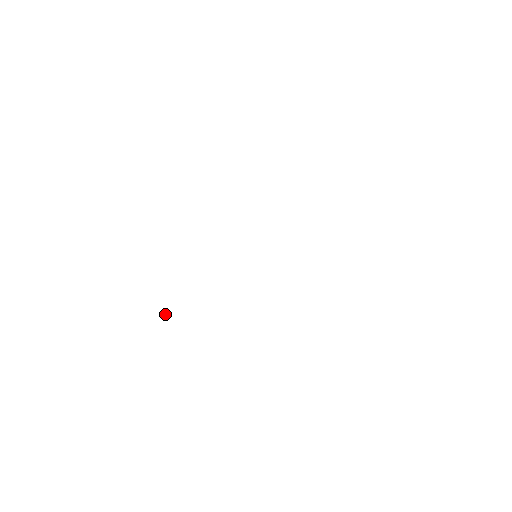
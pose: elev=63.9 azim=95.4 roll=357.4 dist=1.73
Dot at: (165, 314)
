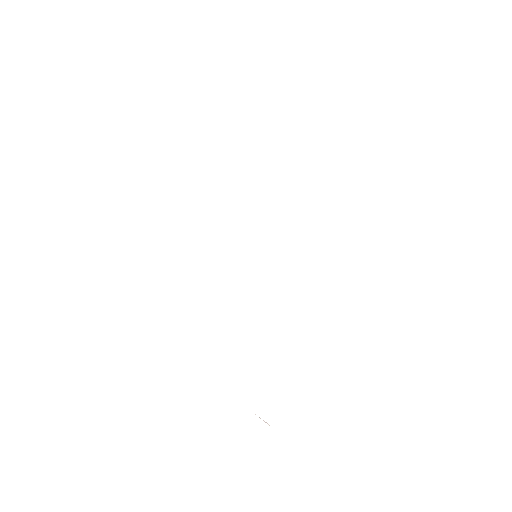
Dot at: (264, 421)
